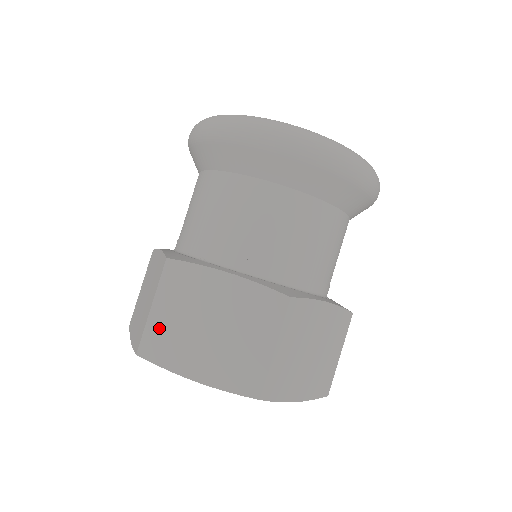
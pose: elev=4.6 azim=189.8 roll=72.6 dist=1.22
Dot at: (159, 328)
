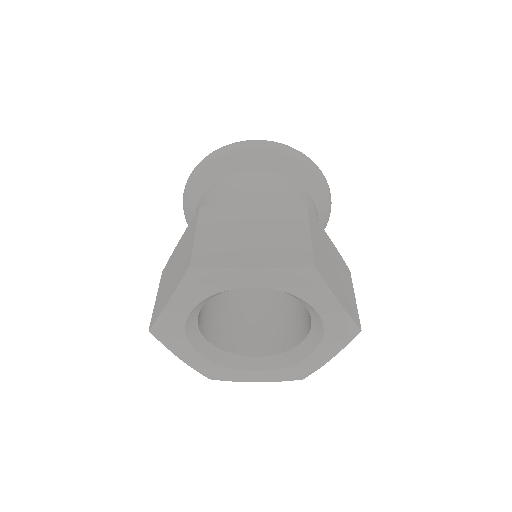
Dot at: (157, 304)
